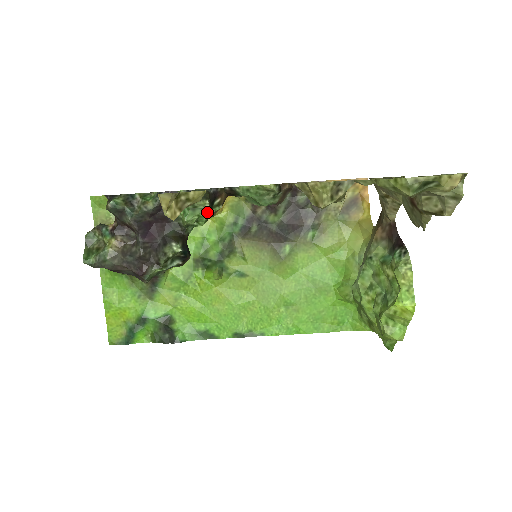
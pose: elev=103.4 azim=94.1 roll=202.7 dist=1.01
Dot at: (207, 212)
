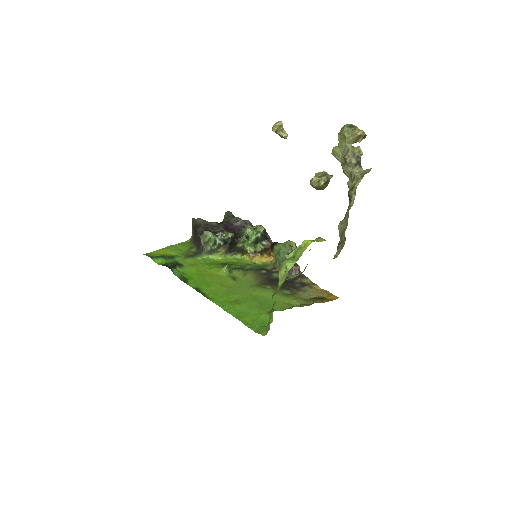
Dot at: (258, 234)
